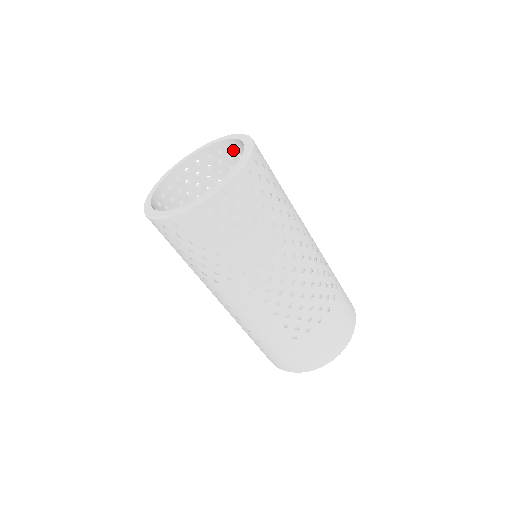
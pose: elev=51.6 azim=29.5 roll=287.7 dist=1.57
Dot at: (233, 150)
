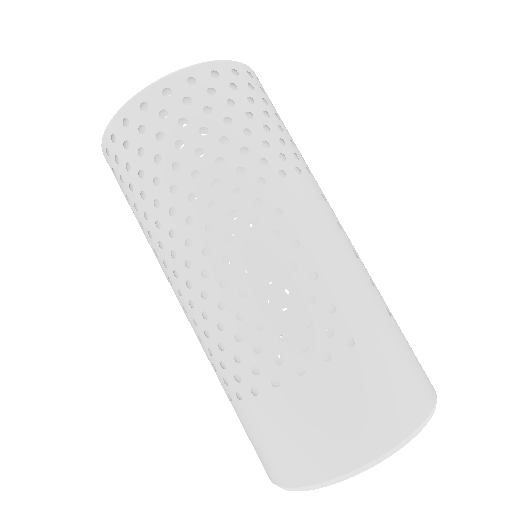
Dot at: occluded
